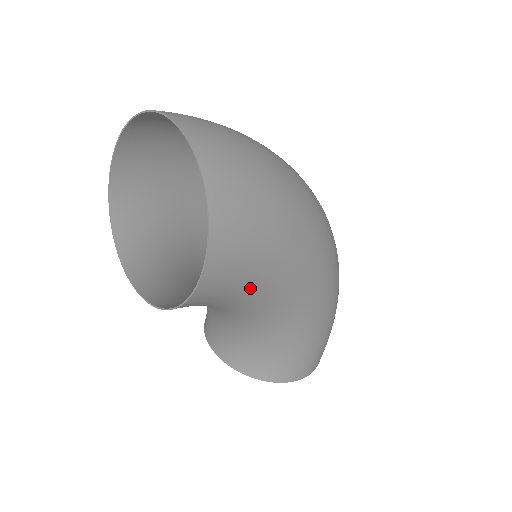
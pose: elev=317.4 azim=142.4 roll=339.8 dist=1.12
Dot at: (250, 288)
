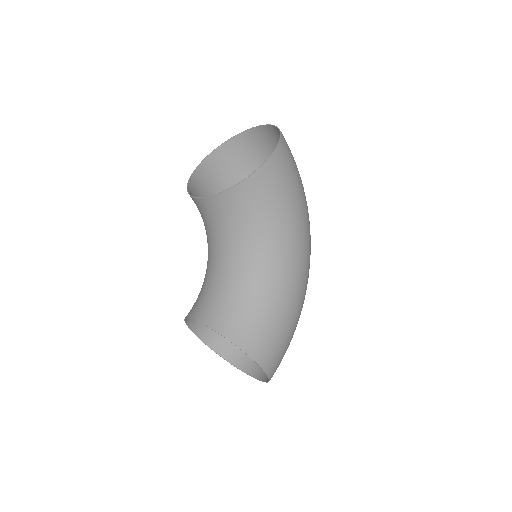
Dot at: (274, 208)
